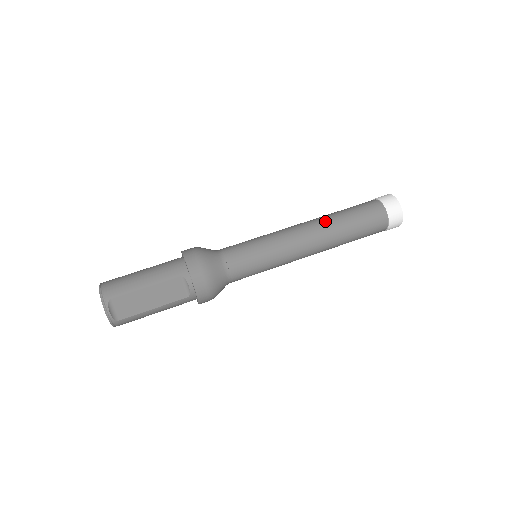
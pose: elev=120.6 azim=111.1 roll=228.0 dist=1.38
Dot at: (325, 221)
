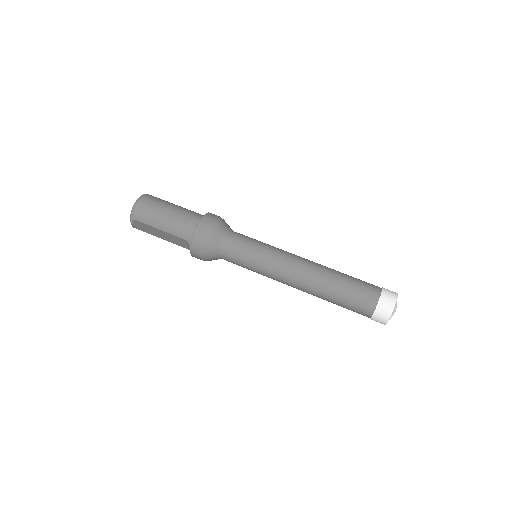
Dot at: (318, 282)
